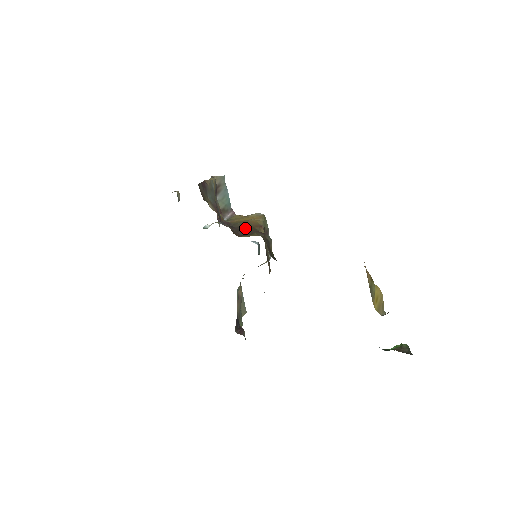
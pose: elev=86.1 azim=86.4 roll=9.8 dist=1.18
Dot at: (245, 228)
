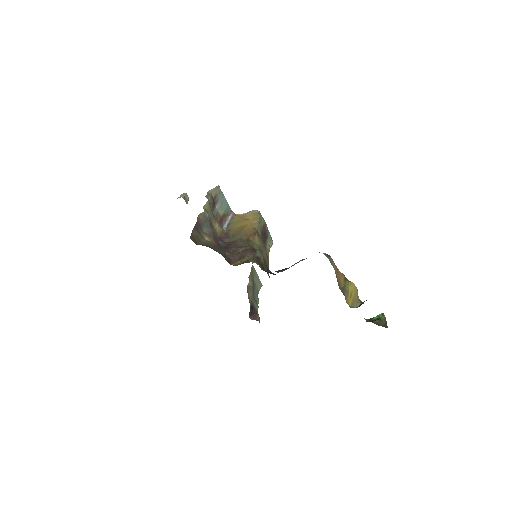
Dot at: (240, 243)
